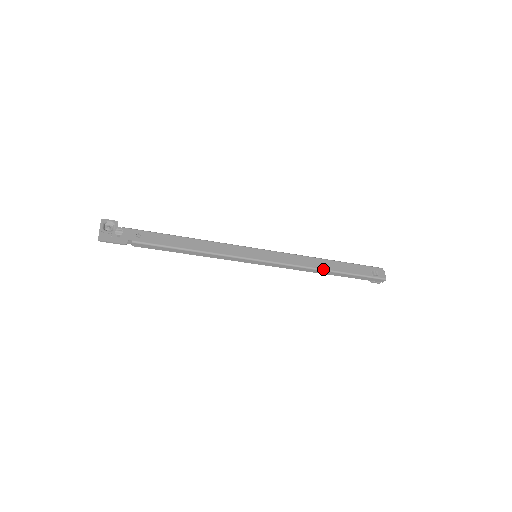
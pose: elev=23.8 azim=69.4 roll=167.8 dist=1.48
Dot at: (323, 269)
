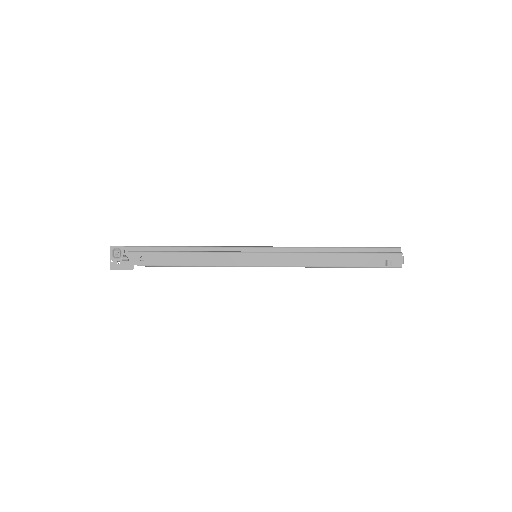
Dot at: (325, 266)
